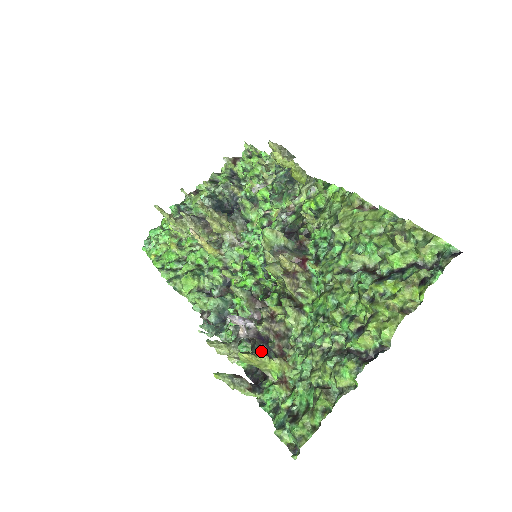
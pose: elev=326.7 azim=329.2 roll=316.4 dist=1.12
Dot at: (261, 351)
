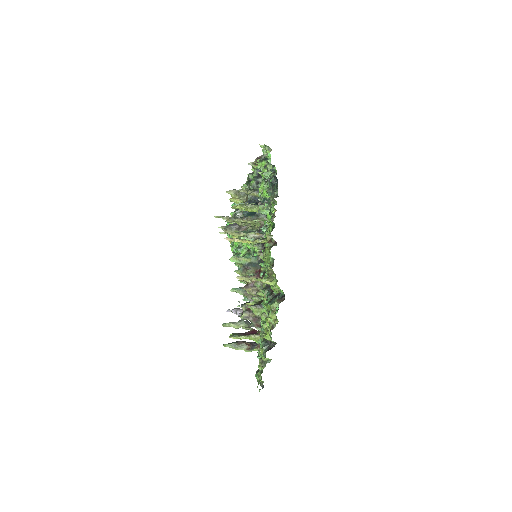
Dot at: occluded
